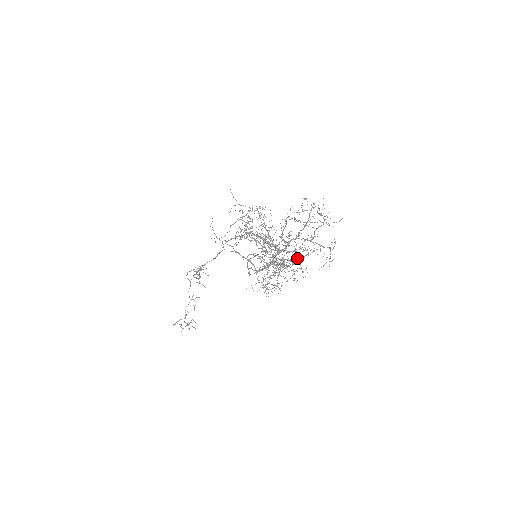
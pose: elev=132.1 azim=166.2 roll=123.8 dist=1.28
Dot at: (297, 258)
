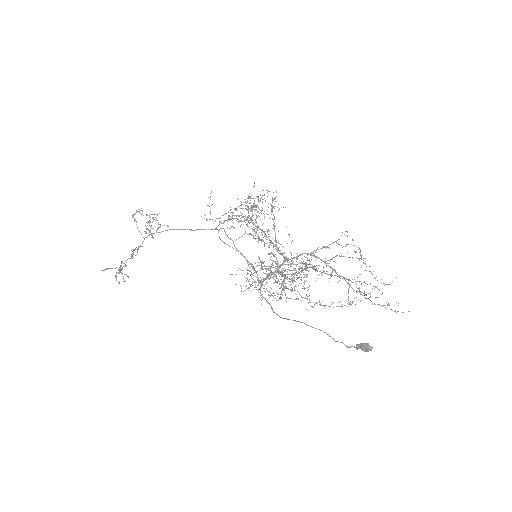
Dot at: (363, 347)
